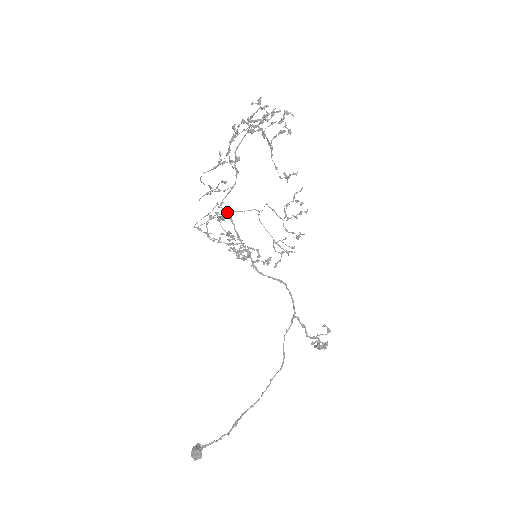
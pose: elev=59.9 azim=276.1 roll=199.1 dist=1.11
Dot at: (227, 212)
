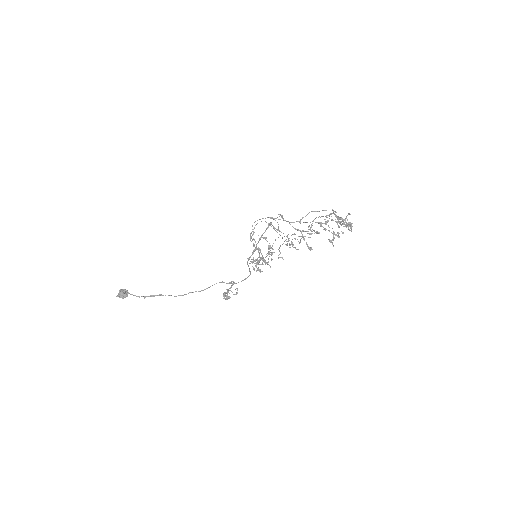
Dot at: (270, 223)
